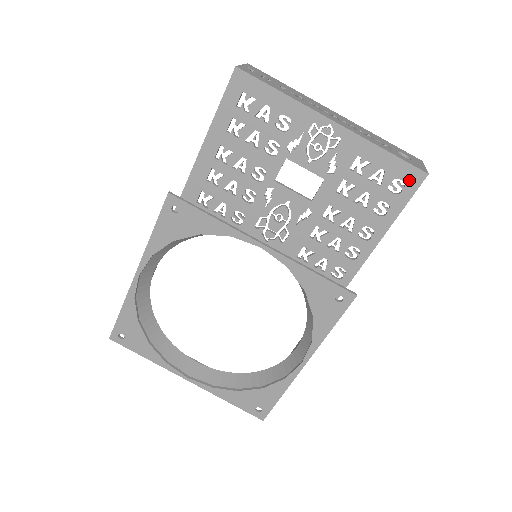
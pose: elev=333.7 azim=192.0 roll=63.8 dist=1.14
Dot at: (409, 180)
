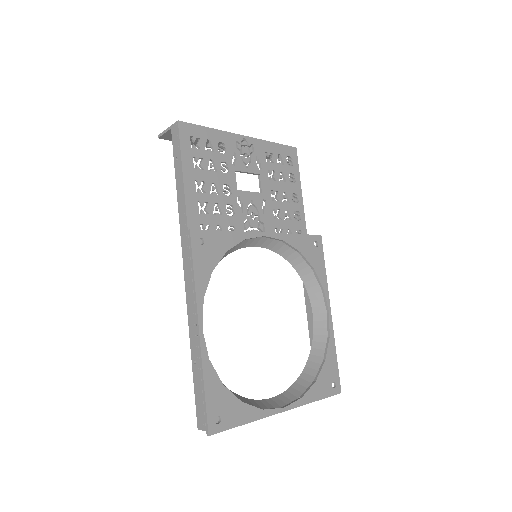
Dot at: (292, 155)
